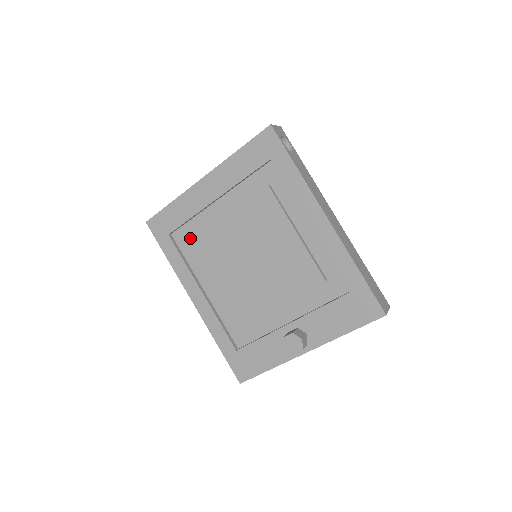
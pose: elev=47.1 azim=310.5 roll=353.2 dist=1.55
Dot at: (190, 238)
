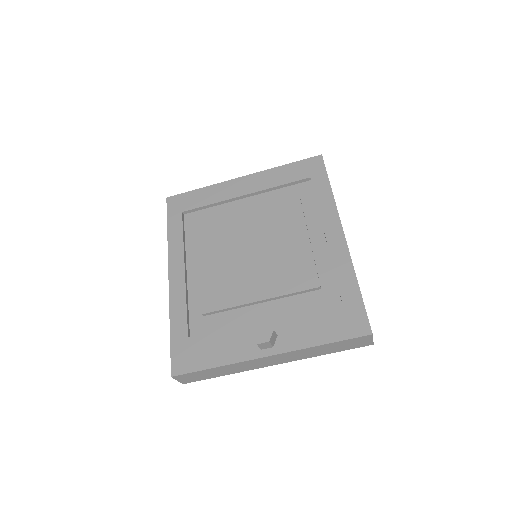
Dot at: occluded
